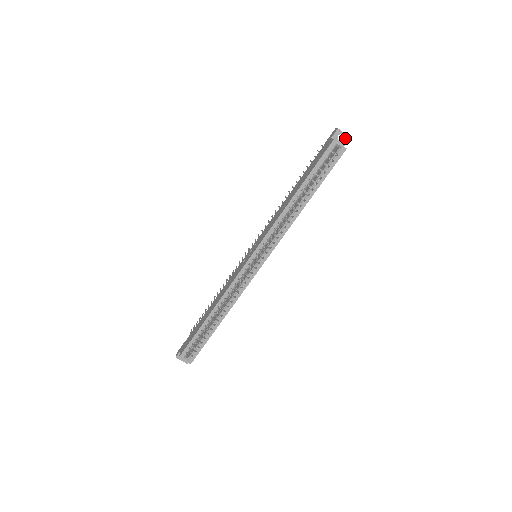
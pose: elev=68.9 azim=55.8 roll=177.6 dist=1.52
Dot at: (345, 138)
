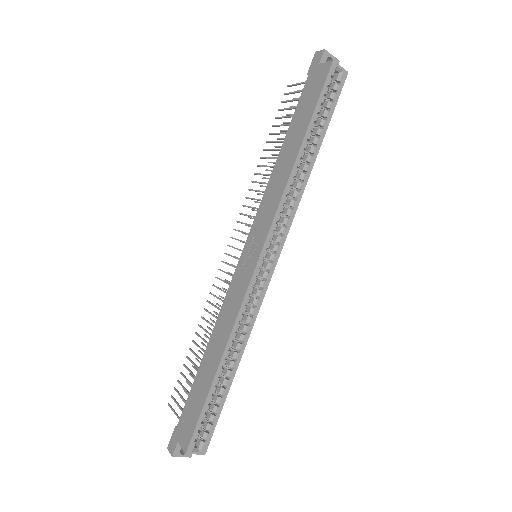
Dot at: occluded
